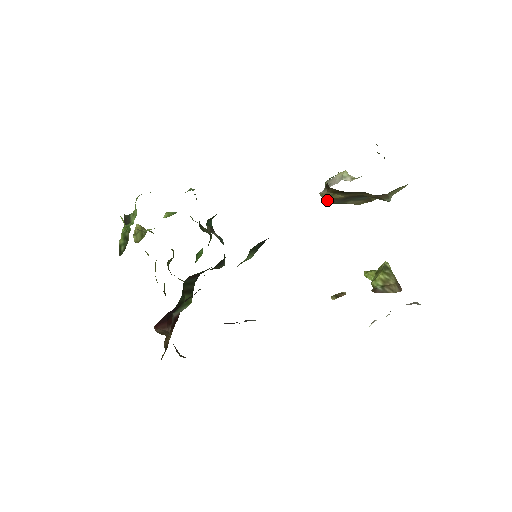
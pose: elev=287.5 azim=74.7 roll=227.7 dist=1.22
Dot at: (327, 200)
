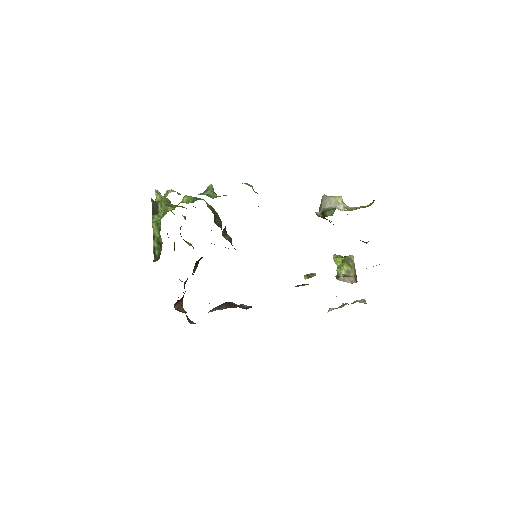
Dot at: occluded
